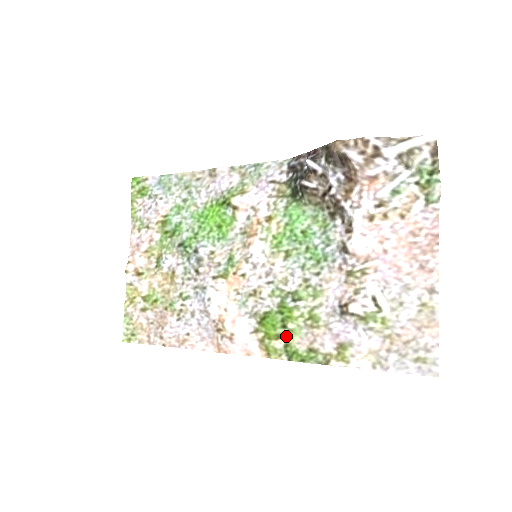
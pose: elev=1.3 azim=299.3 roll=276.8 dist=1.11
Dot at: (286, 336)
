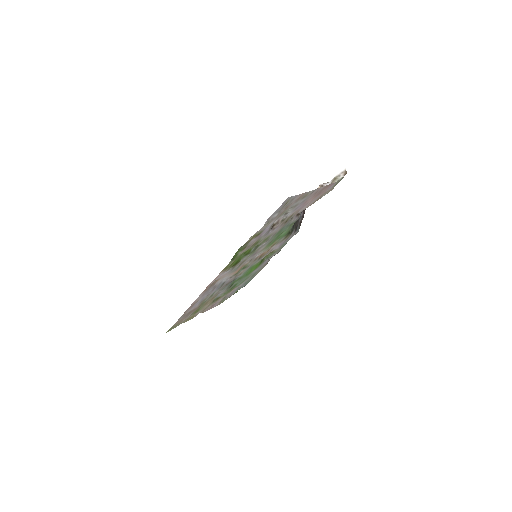
Dot at: (239, 256)
